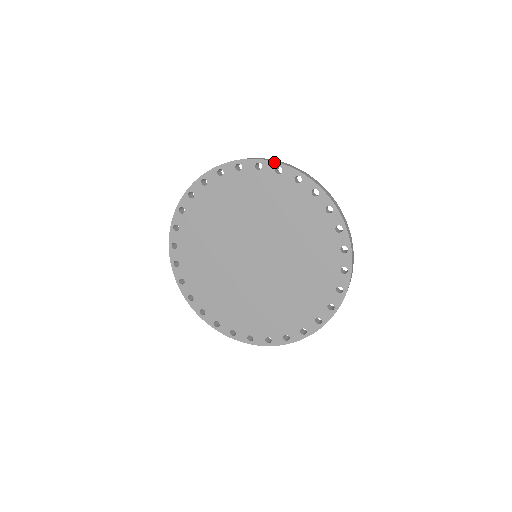
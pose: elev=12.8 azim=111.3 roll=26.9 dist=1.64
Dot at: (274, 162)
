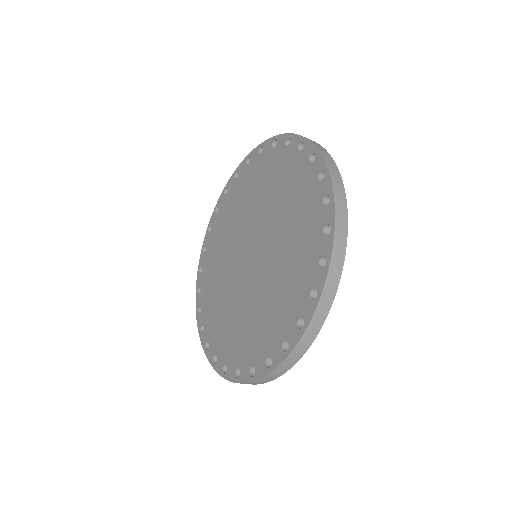
Dot at: (286, 134)
